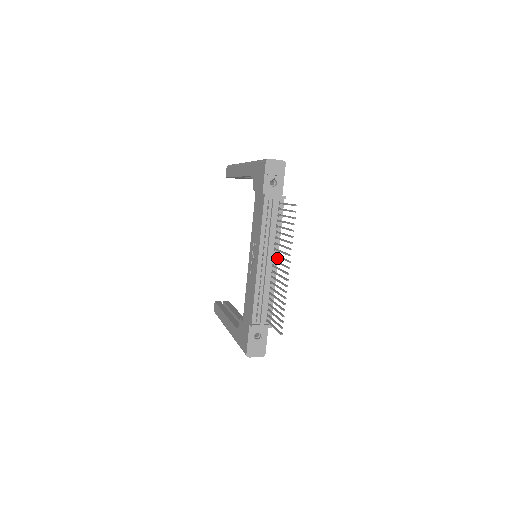
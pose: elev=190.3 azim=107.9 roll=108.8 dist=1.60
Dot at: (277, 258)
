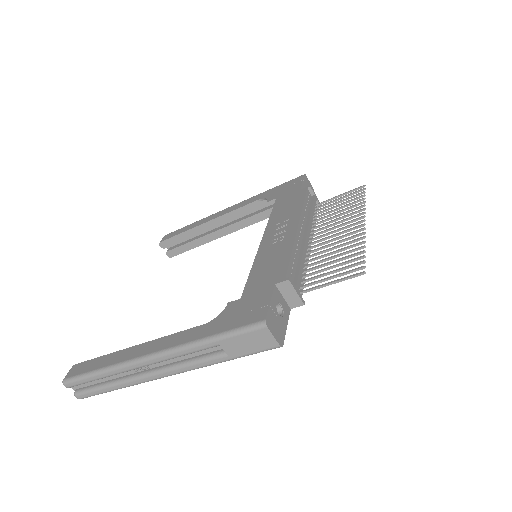
Dot at: occluded
